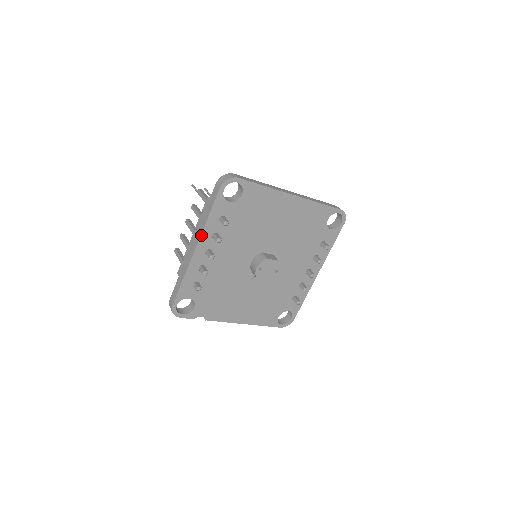
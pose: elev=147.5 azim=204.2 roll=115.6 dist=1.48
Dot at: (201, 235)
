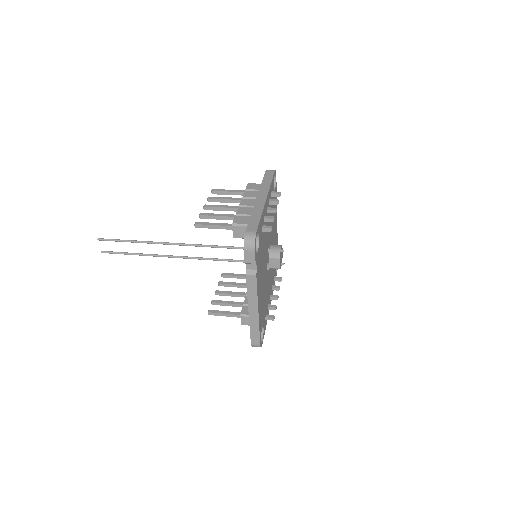
Dot at: (268, 191)
